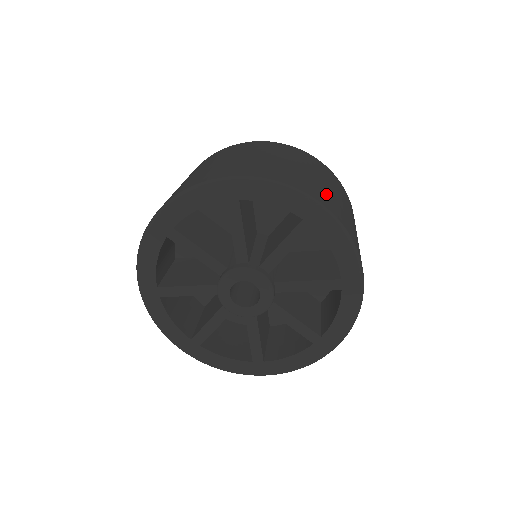
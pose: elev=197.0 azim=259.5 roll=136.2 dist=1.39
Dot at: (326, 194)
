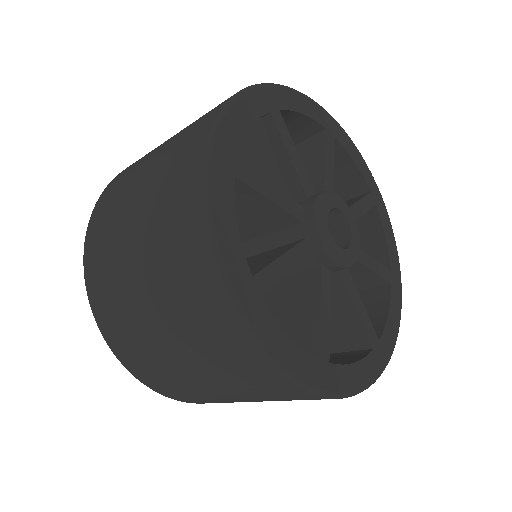
Dot at: occluded
